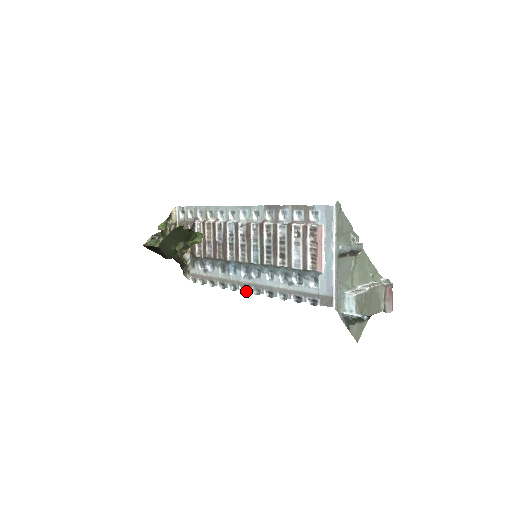
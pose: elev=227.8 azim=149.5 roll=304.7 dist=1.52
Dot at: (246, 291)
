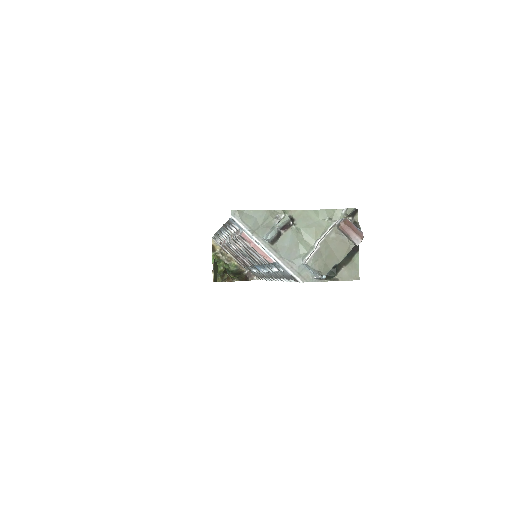
Dot at: occluded
